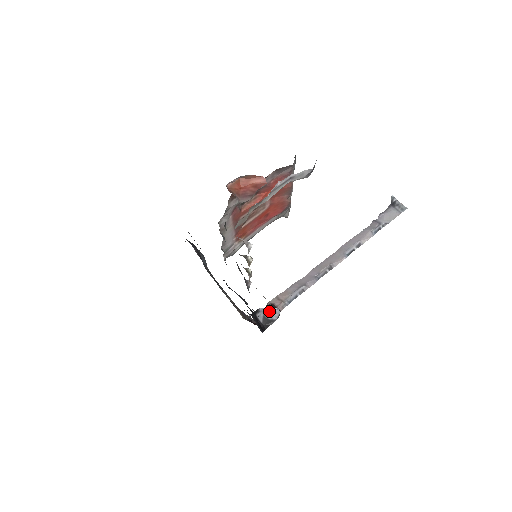
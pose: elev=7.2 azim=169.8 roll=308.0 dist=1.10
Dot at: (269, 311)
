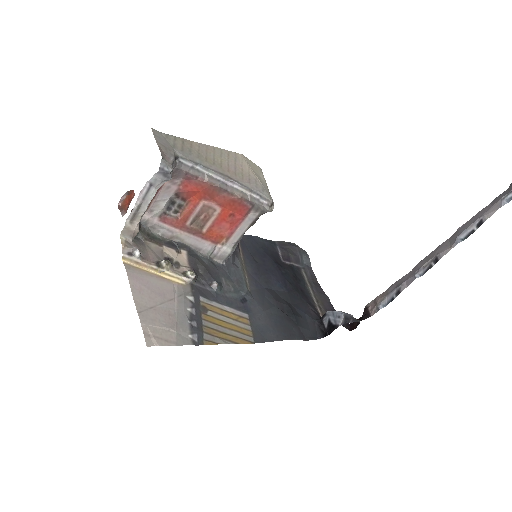
Dot at: (334, 315)
